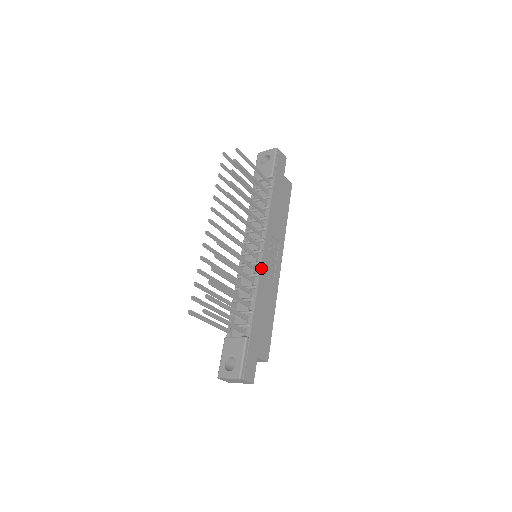
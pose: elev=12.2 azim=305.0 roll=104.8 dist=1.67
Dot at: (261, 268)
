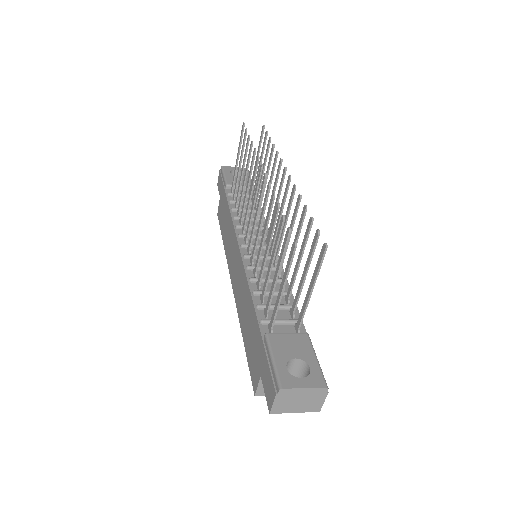
Dot at: occluded
